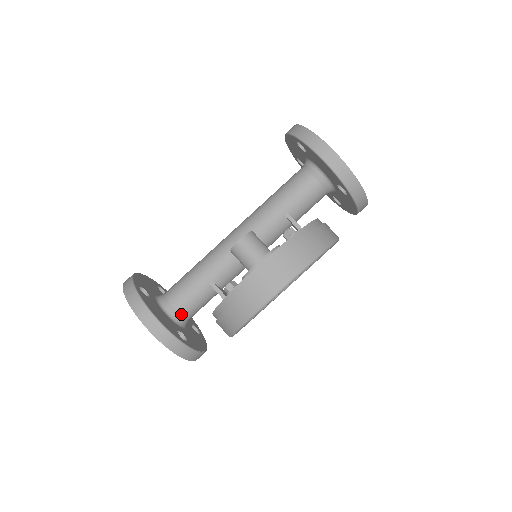
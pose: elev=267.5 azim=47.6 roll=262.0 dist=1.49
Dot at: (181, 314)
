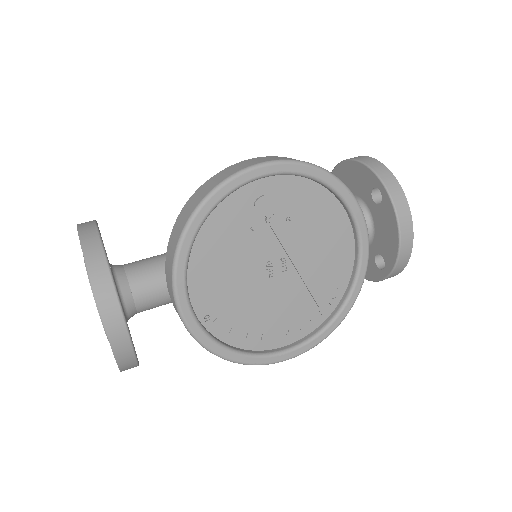
Dot at: (128, 275)
